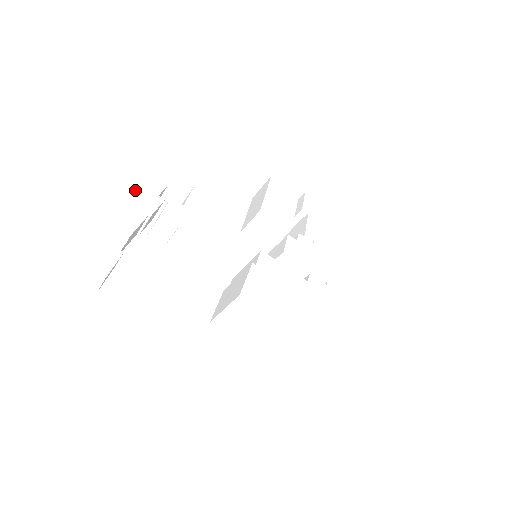
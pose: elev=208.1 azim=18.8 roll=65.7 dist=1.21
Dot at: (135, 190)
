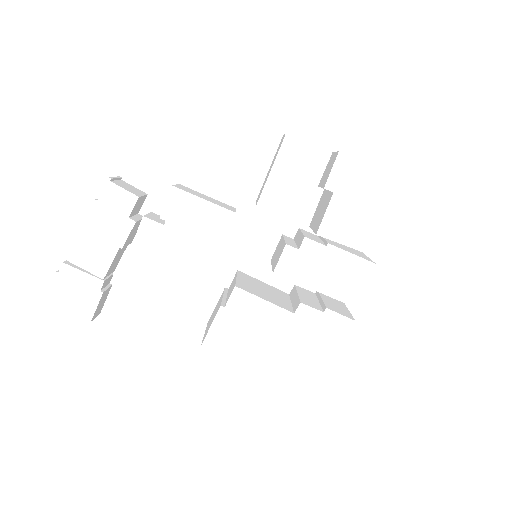
Dot at: (102, 219)
